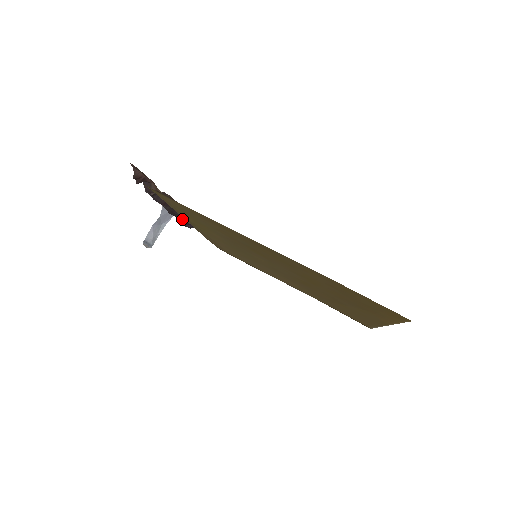
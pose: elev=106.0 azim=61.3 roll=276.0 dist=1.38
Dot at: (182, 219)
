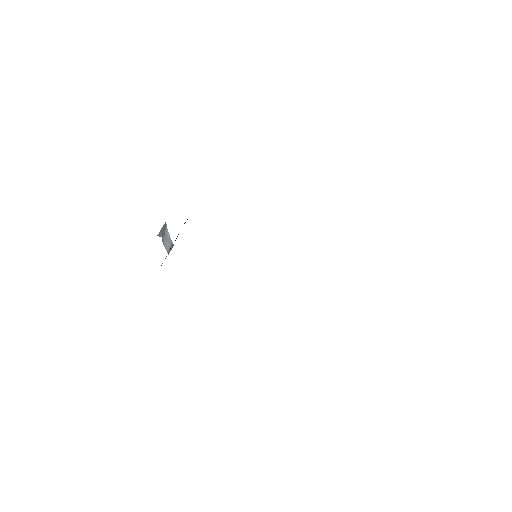
Dot at: occluded
